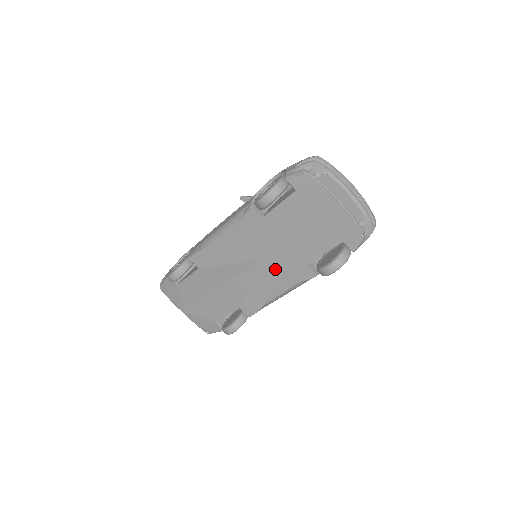
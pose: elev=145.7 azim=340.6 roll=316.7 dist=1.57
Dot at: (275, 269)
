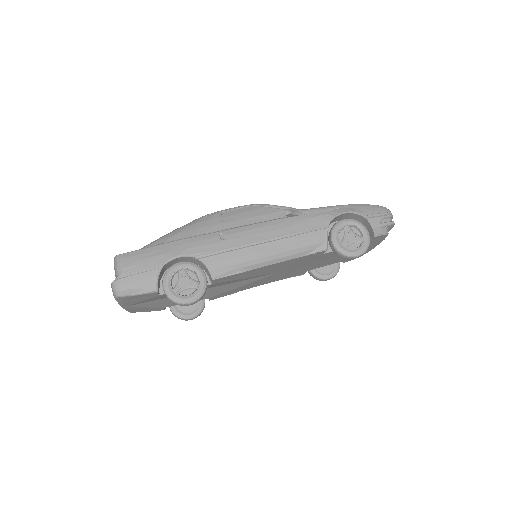
Dot at: (281, 275)
